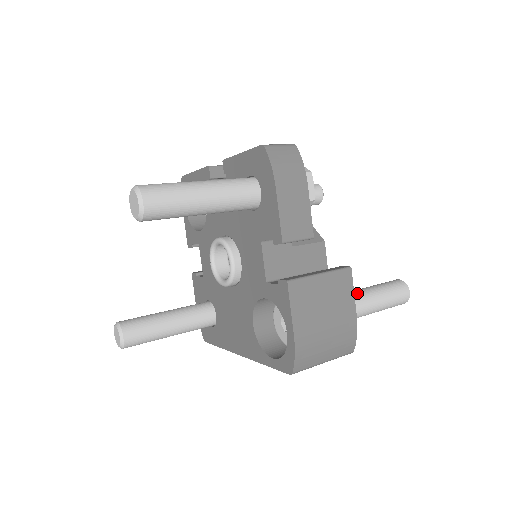
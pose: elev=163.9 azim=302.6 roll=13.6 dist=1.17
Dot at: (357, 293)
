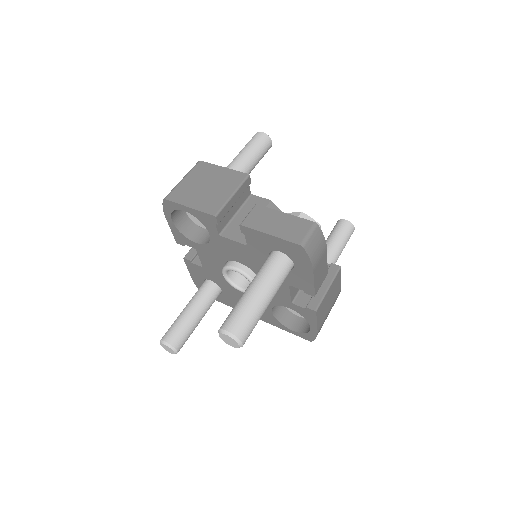
Dot at: (330, 256)
